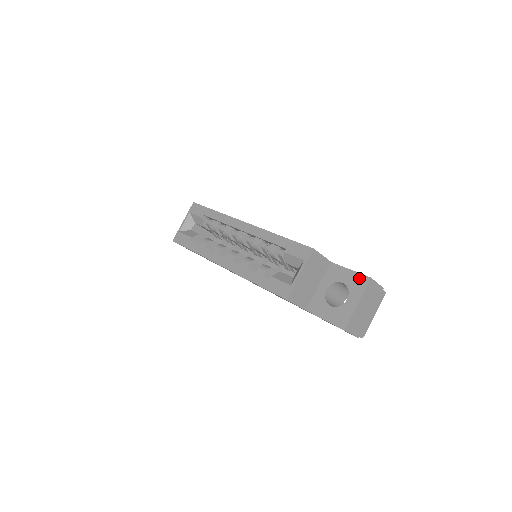
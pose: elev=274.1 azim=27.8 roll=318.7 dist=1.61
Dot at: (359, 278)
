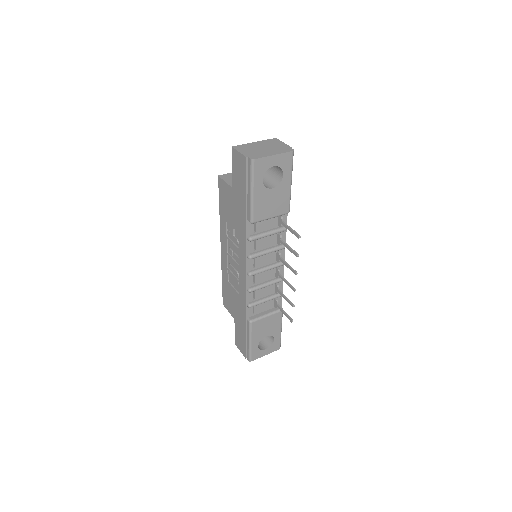
Dot at: occluded
